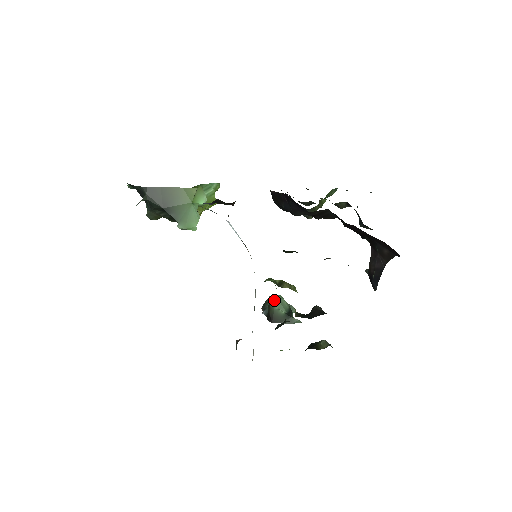
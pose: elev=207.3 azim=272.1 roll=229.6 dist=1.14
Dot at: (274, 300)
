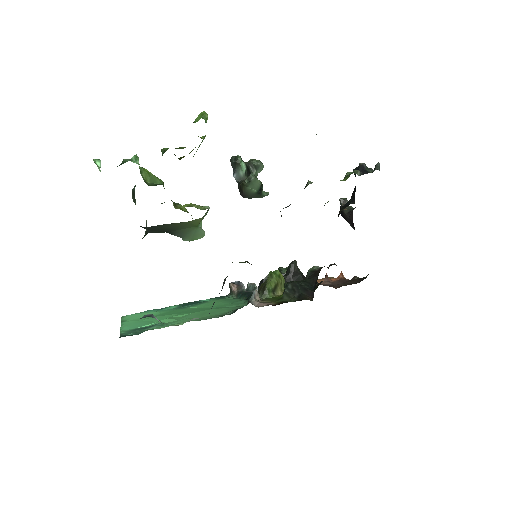
Dot at: (249, 183)
